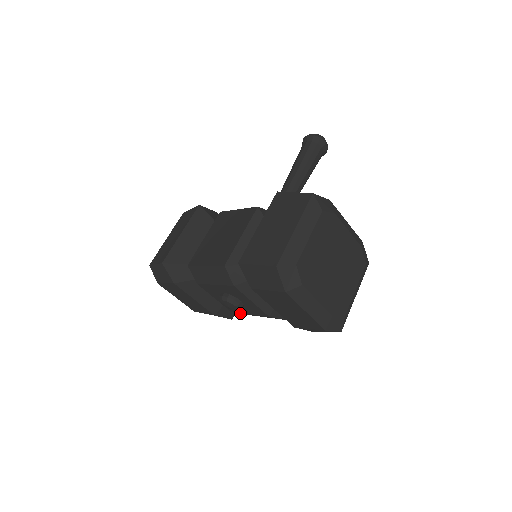
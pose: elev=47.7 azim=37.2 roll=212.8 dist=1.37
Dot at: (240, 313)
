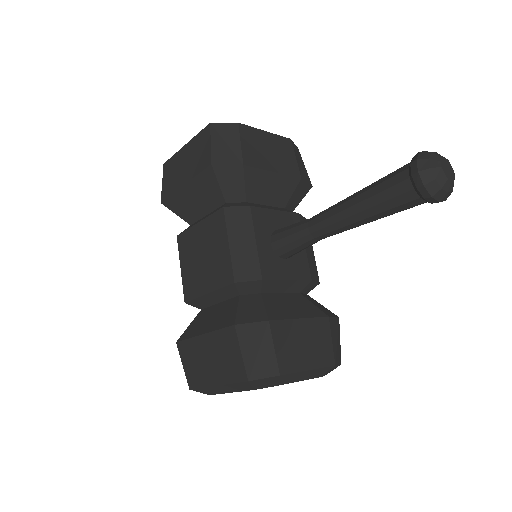
Dot at: occluded
